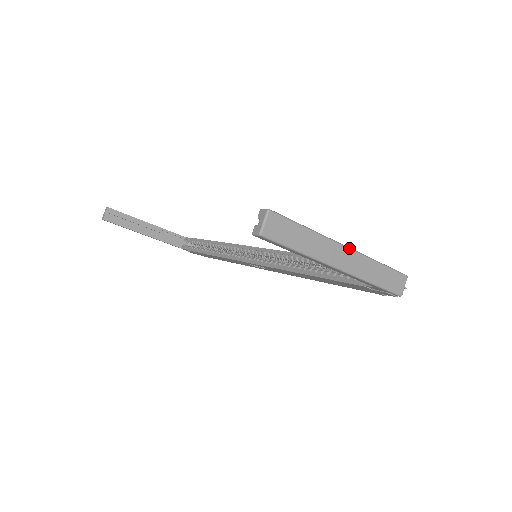
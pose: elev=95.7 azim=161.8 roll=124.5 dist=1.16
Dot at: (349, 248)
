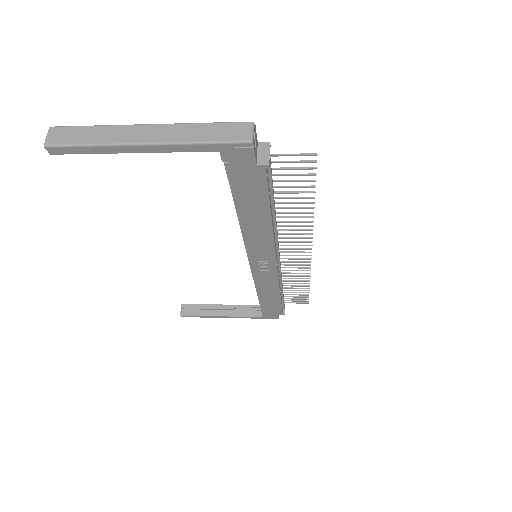
Dot at: (152, 124)
